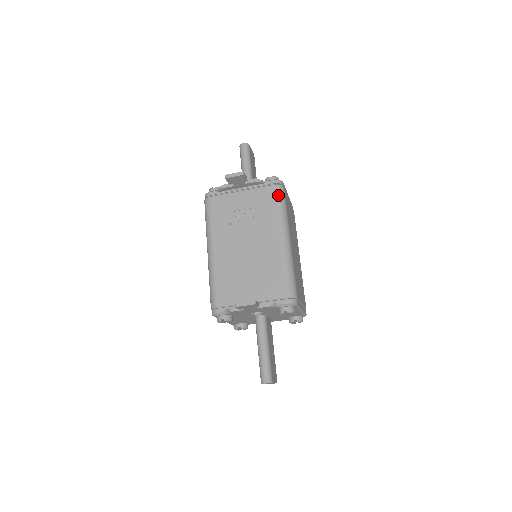
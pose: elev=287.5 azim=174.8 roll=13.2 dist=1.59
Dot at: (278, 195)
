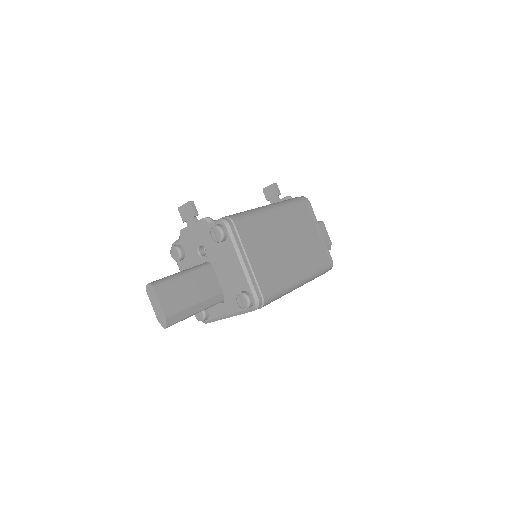
Dot at: (294, 198)
